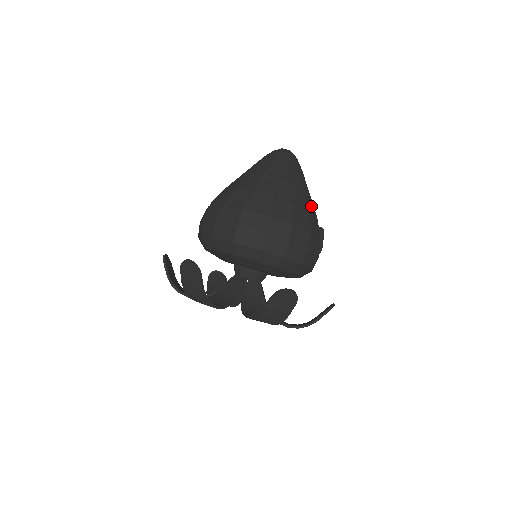
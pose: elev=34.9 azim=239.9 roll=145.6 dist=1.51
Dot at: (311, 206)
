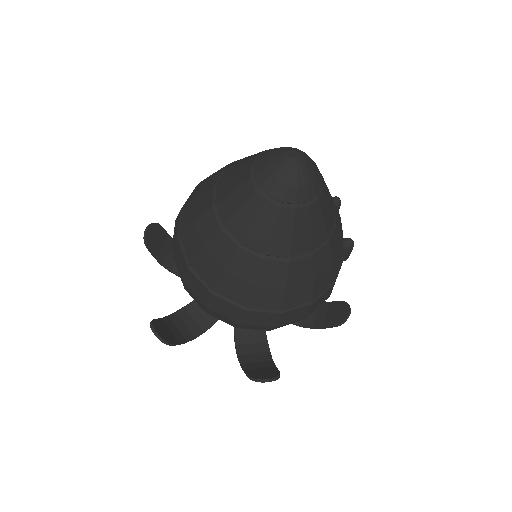
Dot at: (323, 261)
